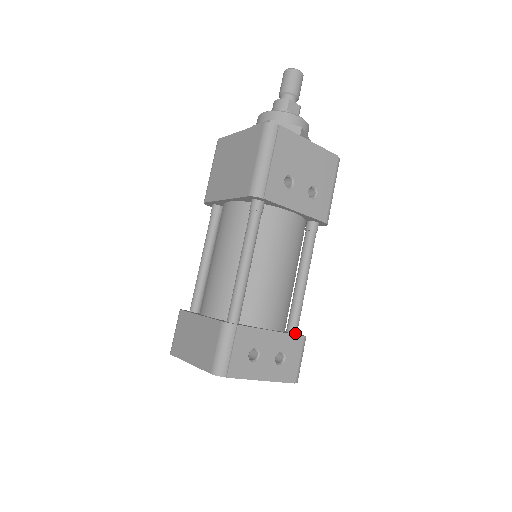
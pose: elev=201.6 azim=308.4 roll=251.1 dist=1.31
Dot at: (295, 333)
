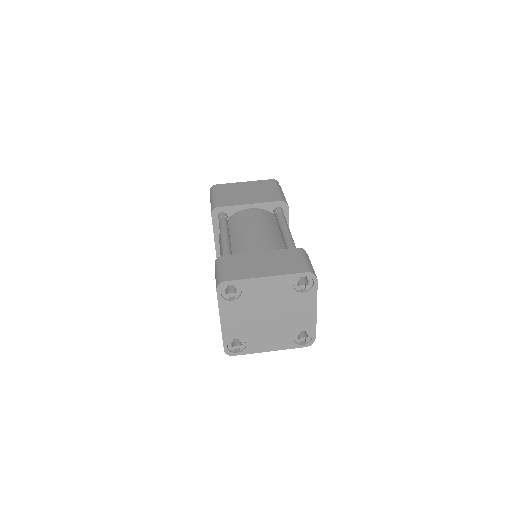
Dot at: occluded
